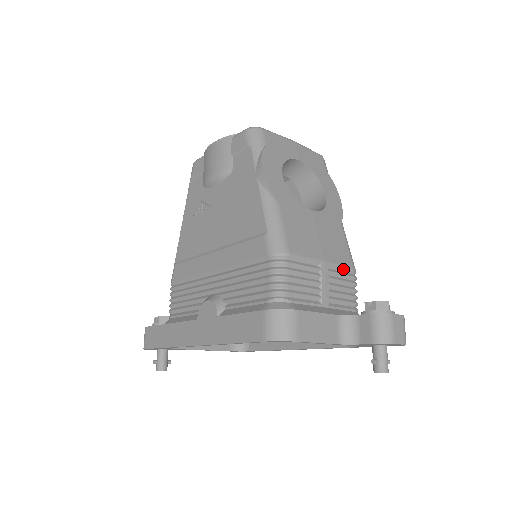
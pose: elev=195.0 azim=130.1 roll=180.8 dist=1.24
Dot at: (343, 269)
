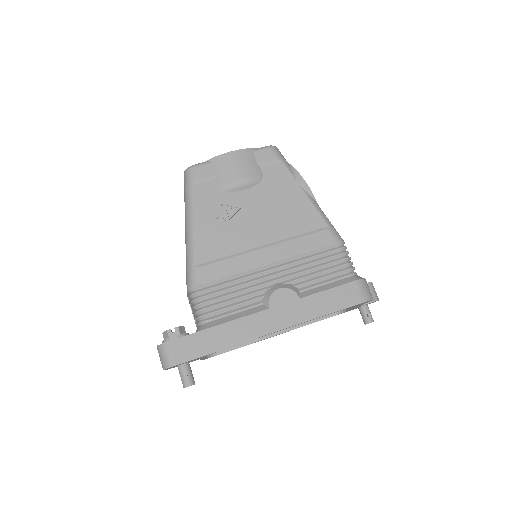
Dot at: occluded
